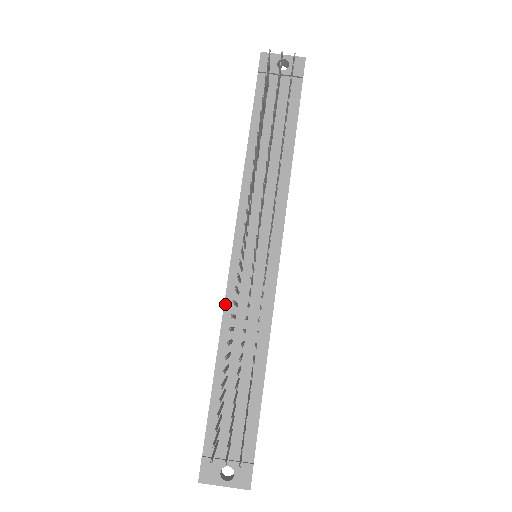
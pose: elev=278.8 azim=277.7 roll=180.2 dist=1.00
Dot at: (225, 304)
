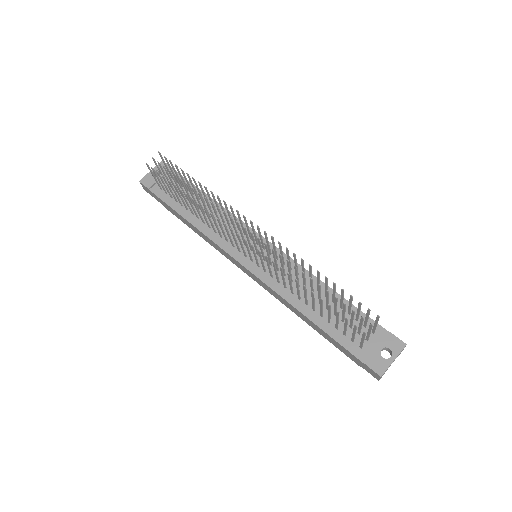
Dot at: (273, 289)
